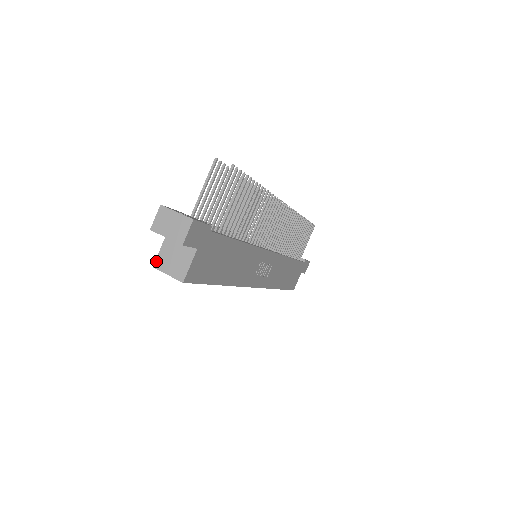
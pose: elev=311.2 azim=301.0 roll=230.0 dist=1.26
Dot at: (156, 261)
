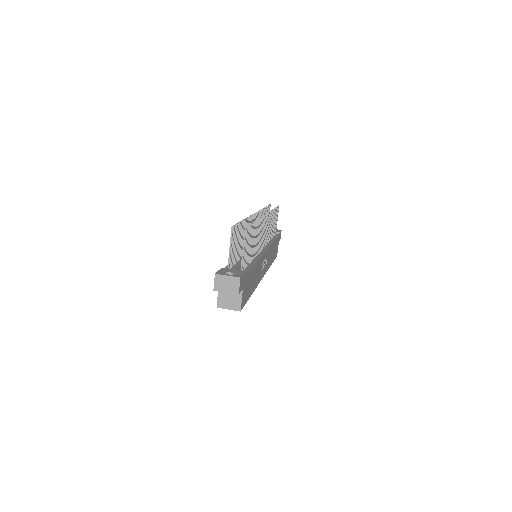
Dot at: (218, 303)
